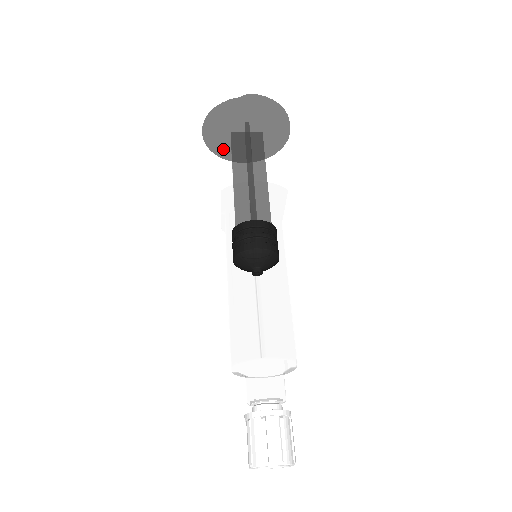
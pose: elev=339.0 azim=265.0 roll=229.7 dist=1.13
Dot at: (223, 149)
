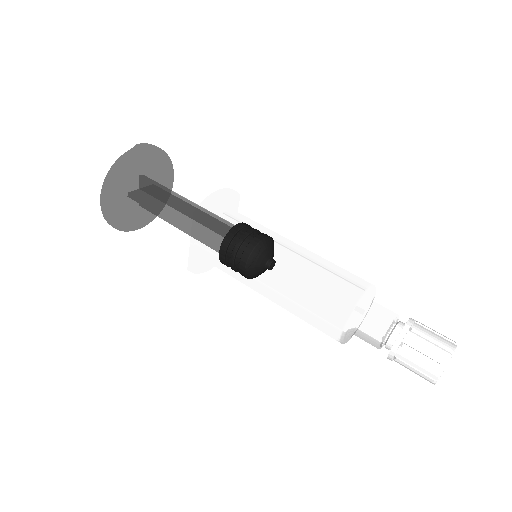
Dot at: (121, 218)
